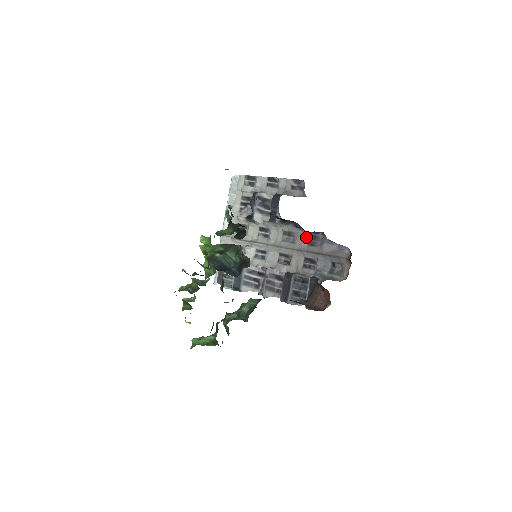
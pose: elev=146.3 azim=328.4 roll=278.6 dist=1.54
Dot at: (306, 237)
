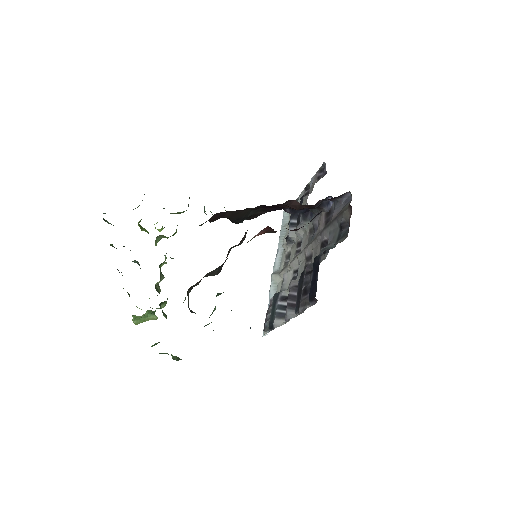
Dot at: (323, 218)
